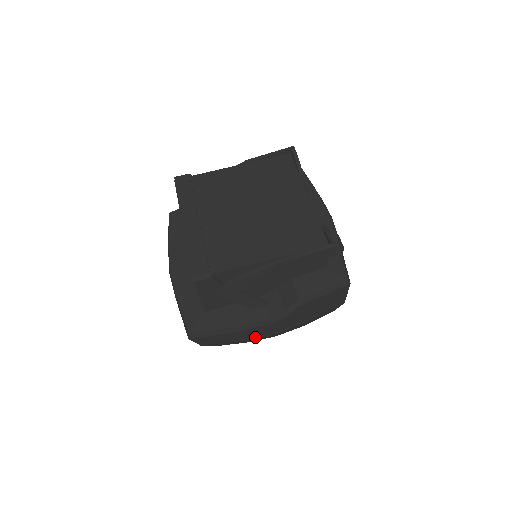
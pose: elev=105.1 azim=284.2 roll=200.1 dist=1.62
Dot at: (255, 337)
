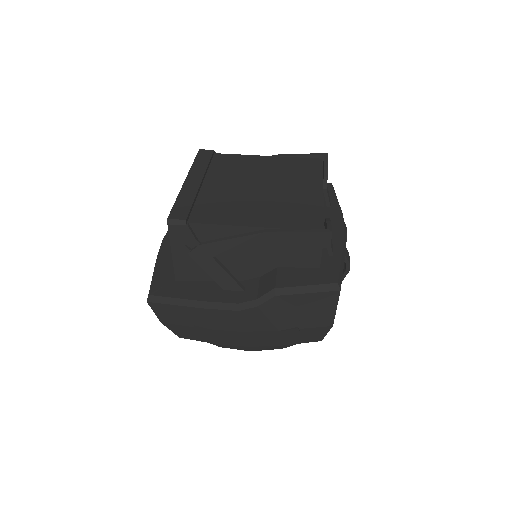
Dot at: (220, 331)
